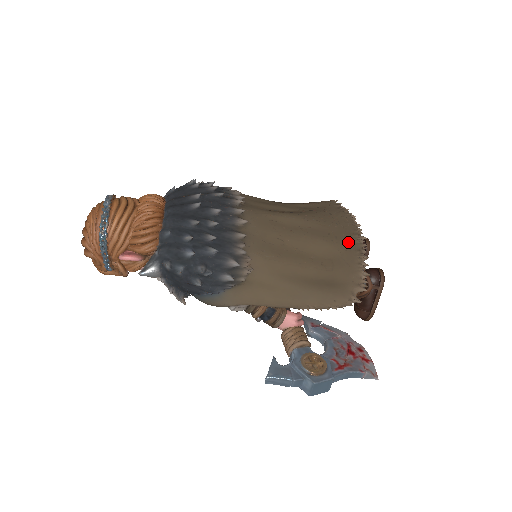
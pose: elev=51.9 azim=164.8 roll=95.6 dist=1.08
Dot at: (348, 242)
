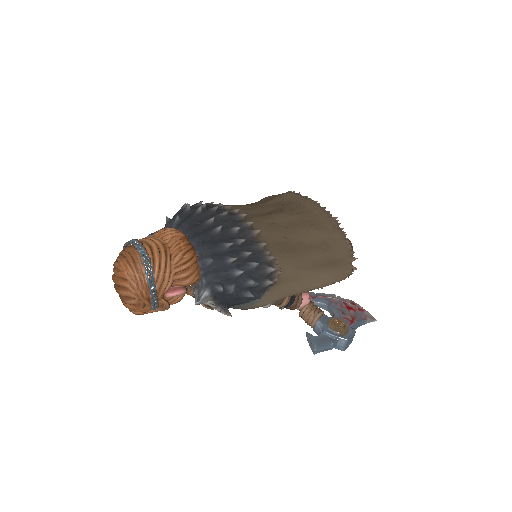
Dot at: (329, 225)
